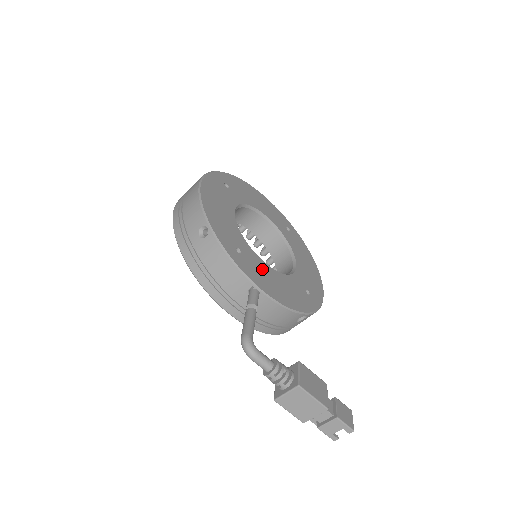
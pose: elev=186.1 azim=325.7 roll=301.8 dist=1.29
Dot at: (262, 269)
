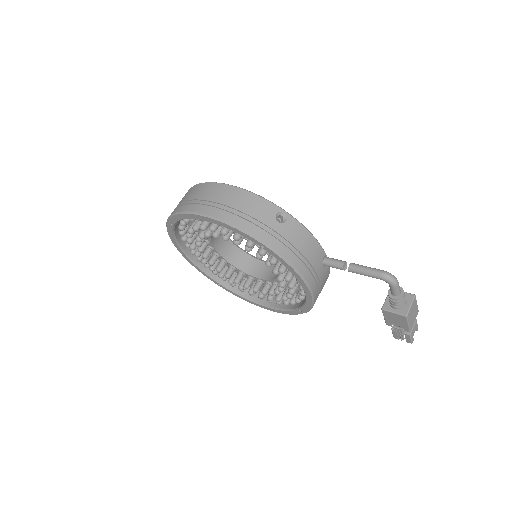
Dot at: occluded
